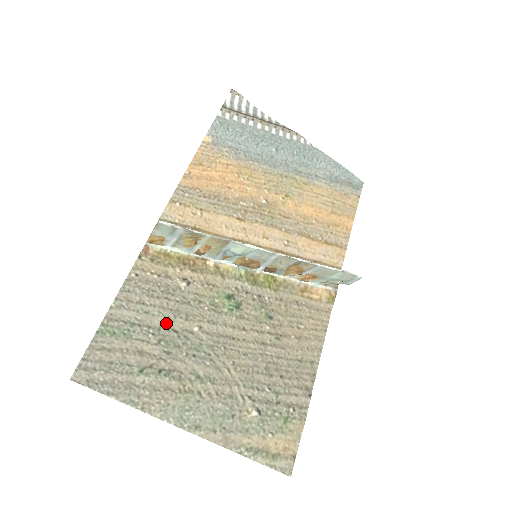
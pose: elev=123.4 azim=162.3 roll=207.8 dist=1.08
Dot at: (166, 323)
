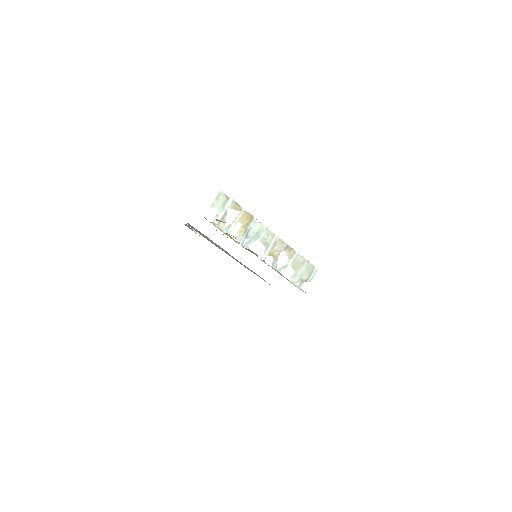
Dot at: occluded
